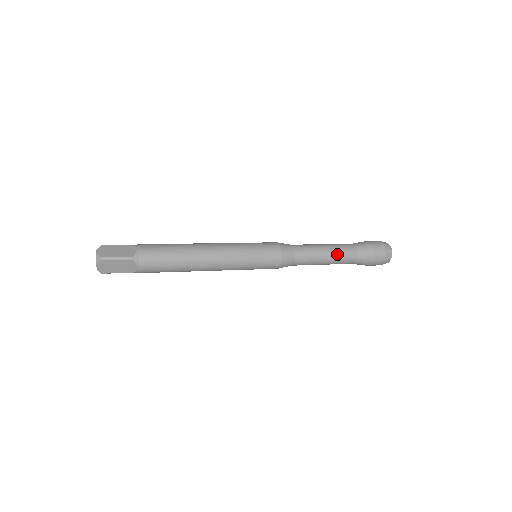
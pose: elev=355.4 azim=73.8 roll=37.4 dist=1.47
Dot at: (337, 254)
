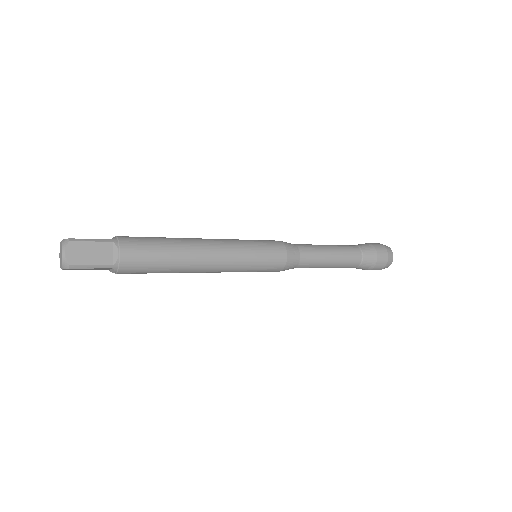
Dot at: (339, 248)
